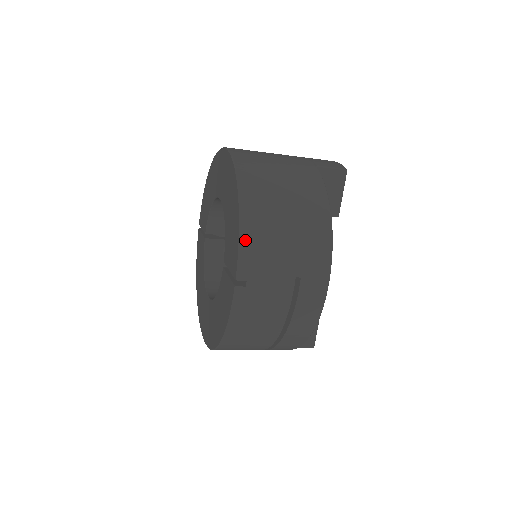
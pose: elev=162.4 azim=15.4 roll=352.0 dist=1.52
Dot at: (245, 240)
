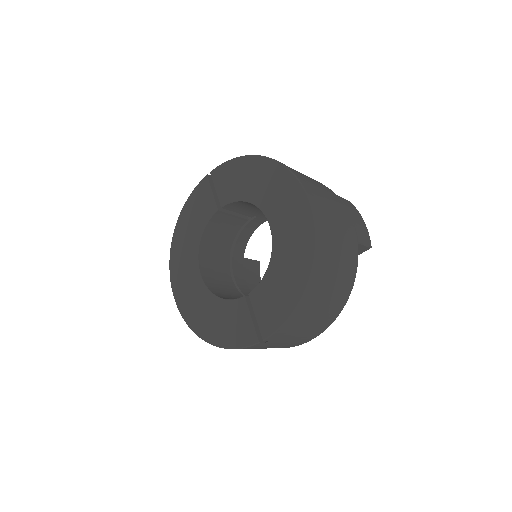
Dot at: (290, 321)
